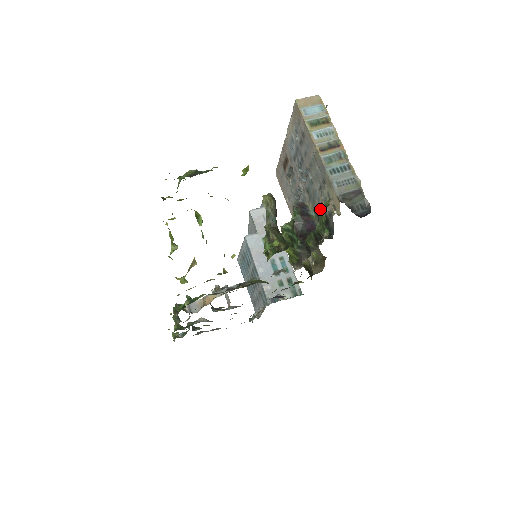
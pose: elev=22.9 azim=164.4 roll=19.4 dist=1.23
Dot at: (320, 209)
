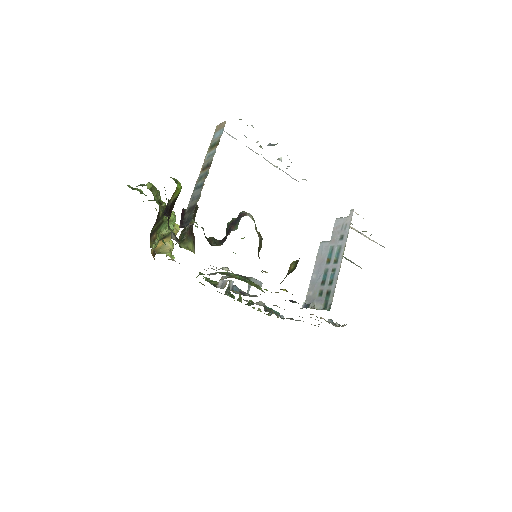
Dot at: occluded
